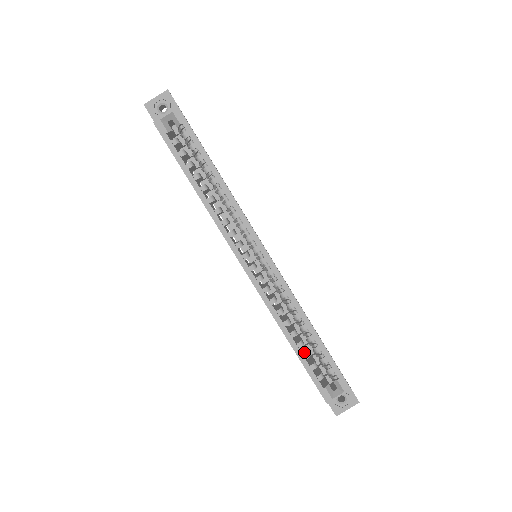
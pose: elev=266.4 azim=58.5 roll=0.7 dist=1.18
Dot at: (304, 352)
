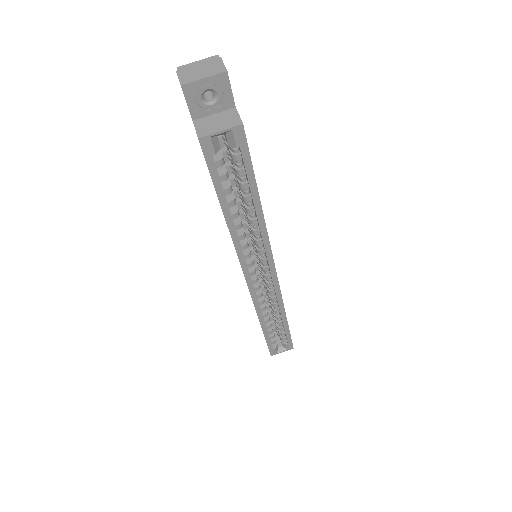
Dot at: occluded
